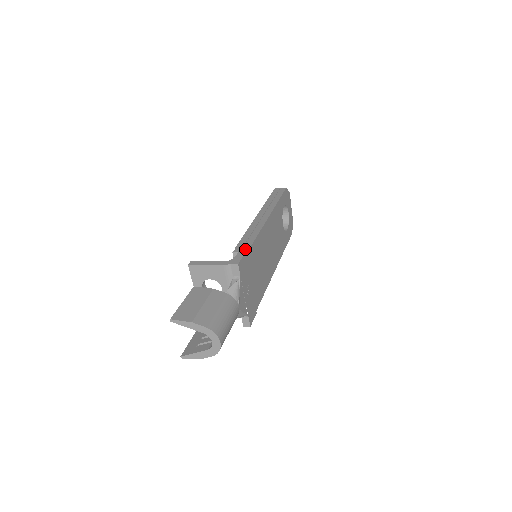
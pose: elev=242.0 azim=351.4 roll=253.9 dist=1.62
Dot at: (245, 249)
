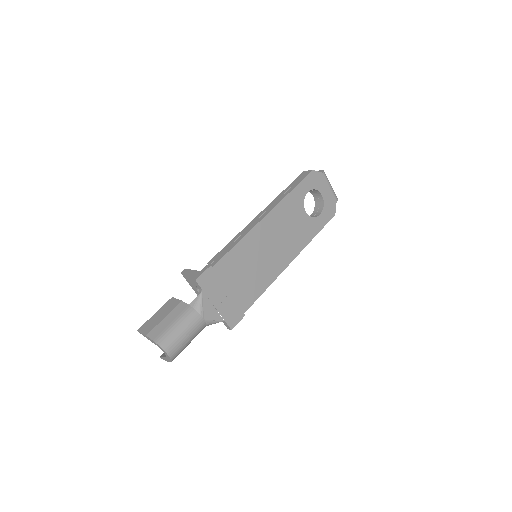
Dot at: (217, 260)
